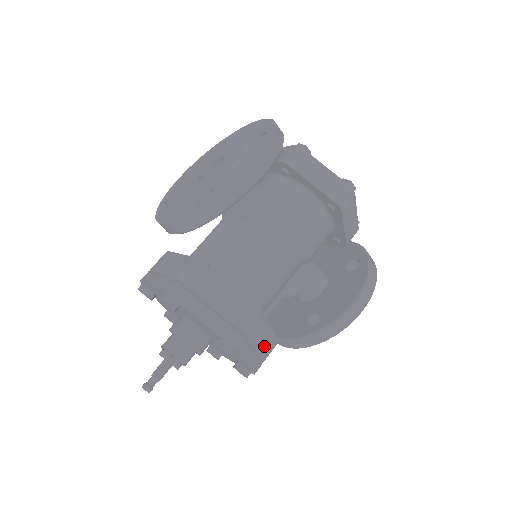
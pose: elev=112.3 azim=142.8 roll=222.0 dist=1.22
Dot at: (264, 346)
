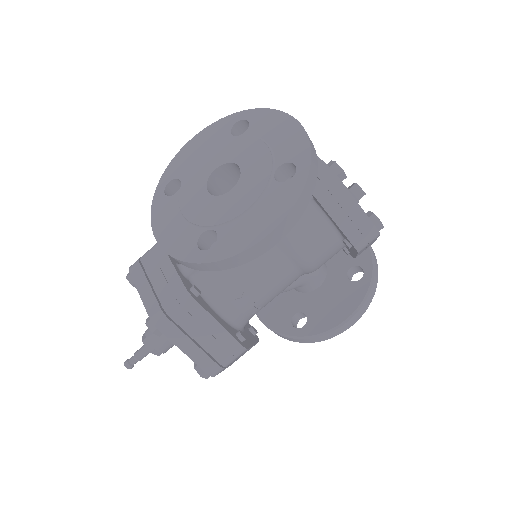
Dot at: occluded
